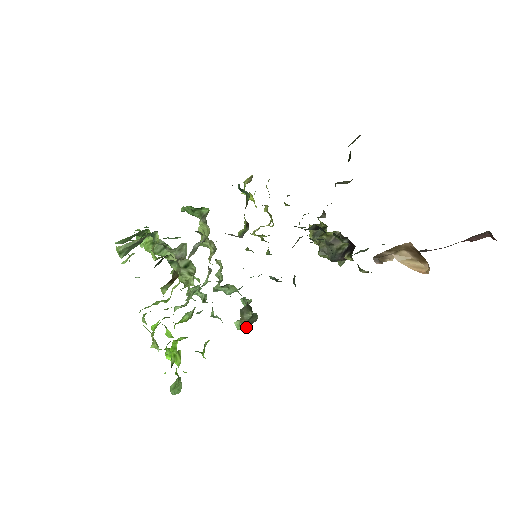
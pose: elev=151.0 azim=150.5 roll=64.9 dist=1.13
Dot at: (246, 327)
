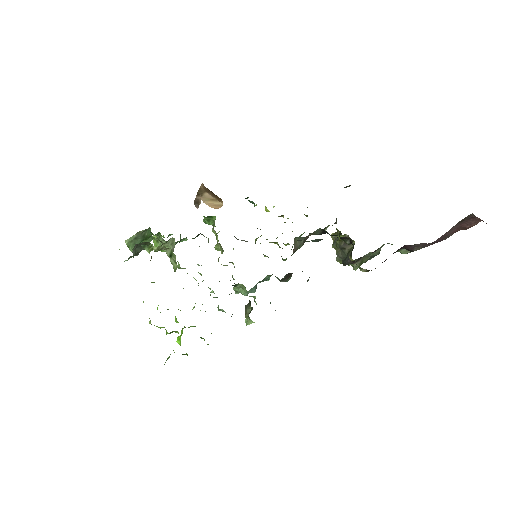
Dot at: (250, 322)
